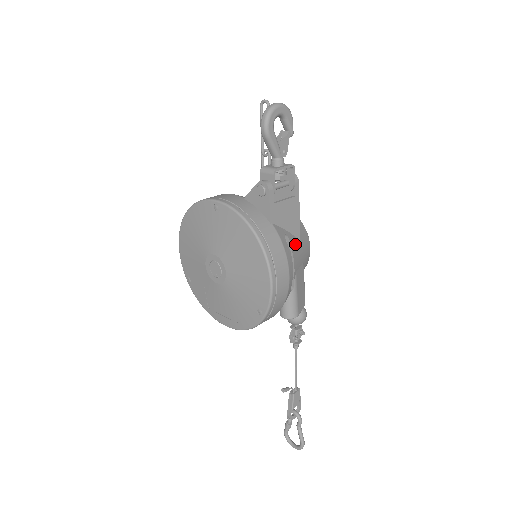
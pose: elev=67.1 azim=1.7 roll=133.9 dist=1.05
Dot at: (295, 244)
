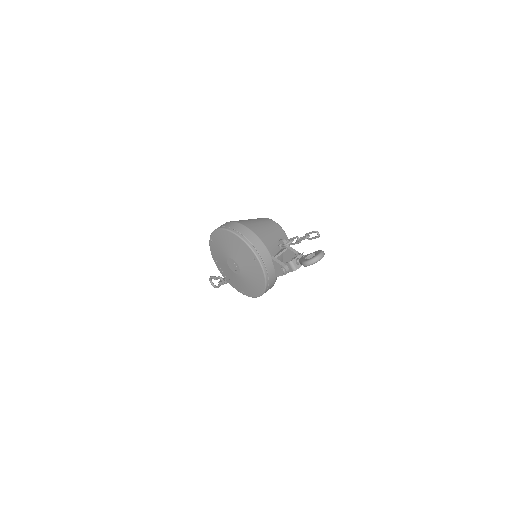
Dot at: occluded
